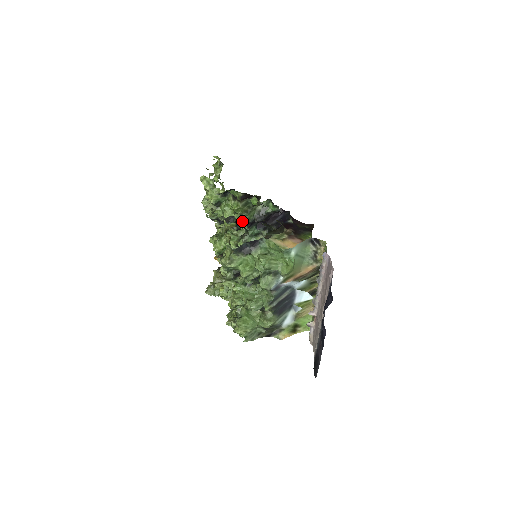
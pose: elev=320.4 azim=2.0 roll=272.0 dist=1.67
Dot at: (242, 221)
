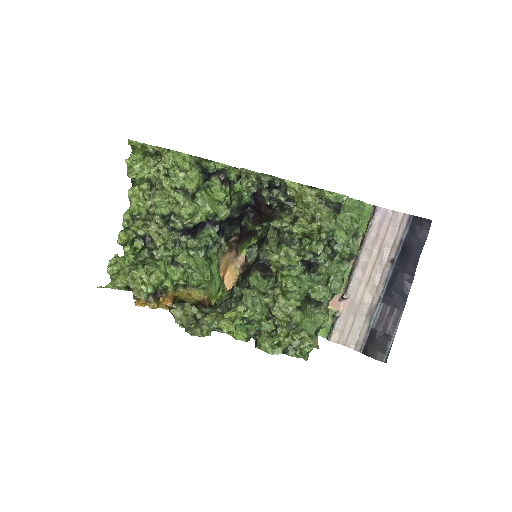
Dot at: (227, 214)
